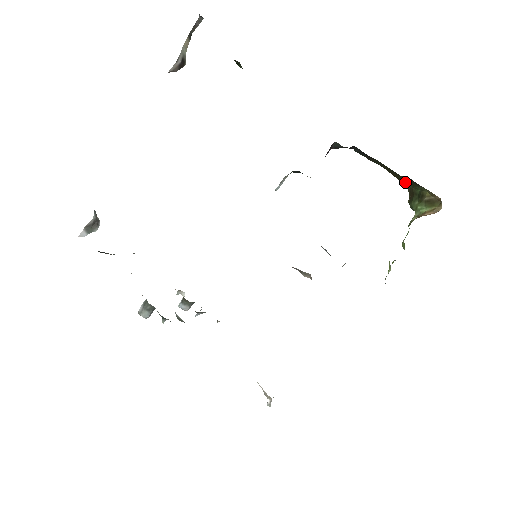
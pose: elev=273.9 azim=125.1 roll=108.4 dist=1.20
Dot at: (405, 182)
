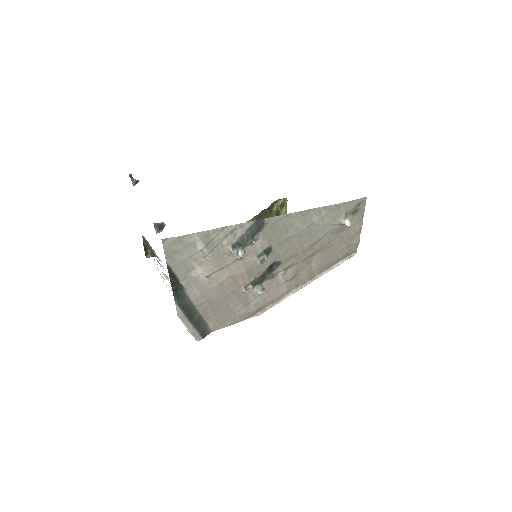
Dot at: occluded
